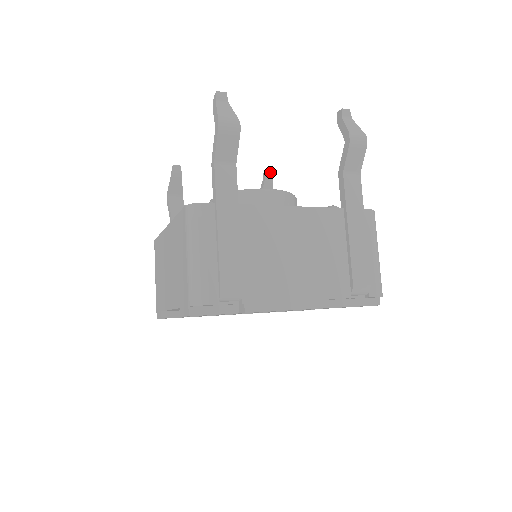
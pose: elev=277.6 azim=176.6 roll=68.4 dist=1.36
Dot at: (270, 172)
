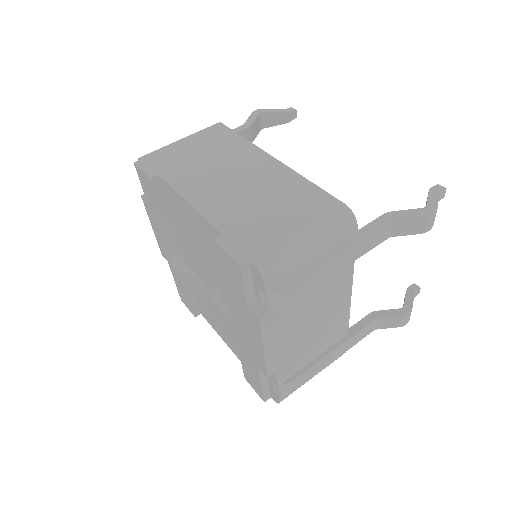
Dot at: occluded
